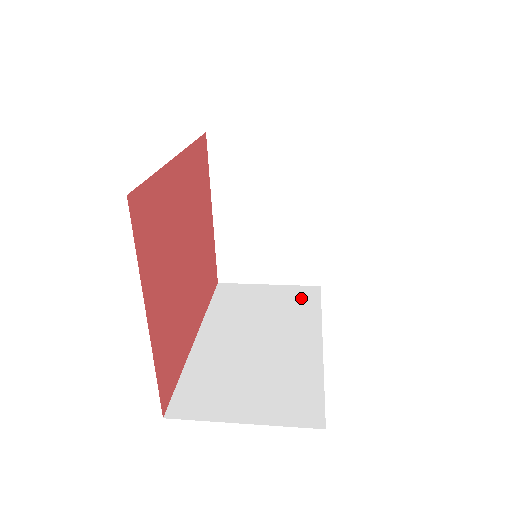
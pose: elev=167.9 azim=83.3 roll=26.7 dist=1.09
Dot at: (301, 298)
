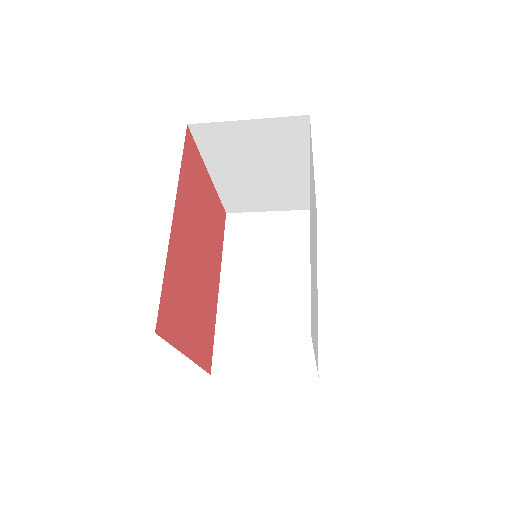
Dot at: (299, 230)
